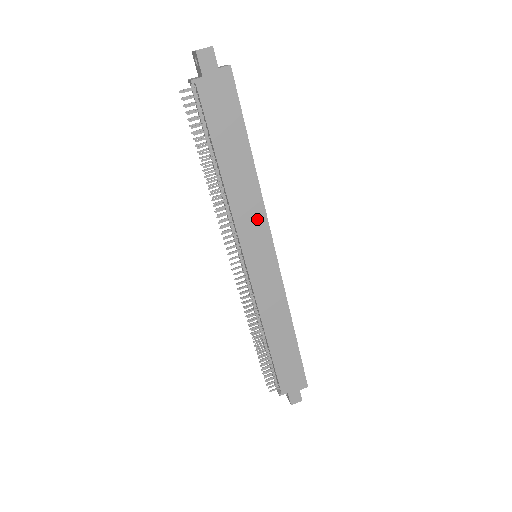
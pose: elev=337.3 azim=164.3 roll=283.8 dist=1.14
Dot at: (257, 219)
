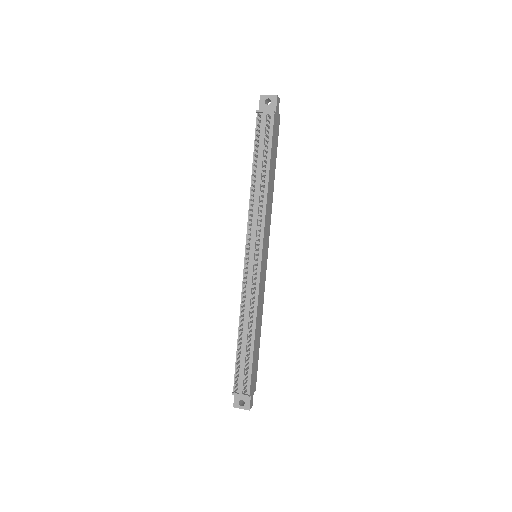
Dot at: (269, 223)
